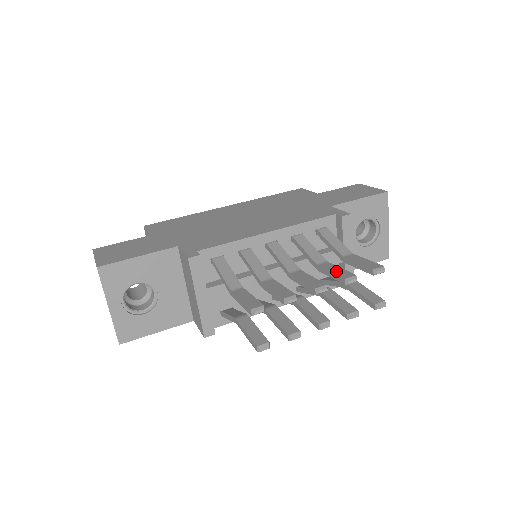
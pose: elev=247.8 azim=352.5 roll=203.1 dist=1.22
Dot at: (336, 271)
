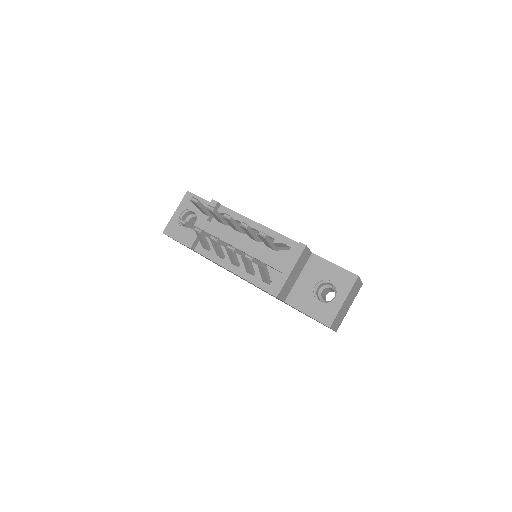
Dot at: occluded
